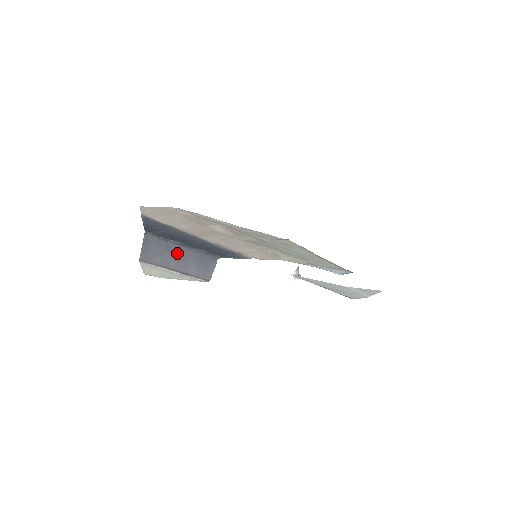
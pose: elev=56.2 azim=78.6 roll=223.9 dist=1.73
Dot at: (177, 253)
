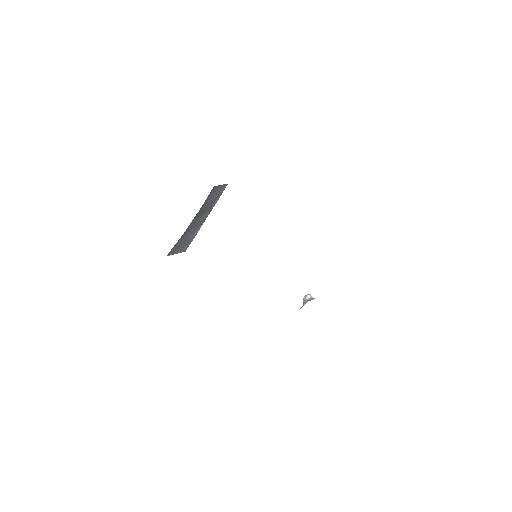
Dot at: (191, 228)
